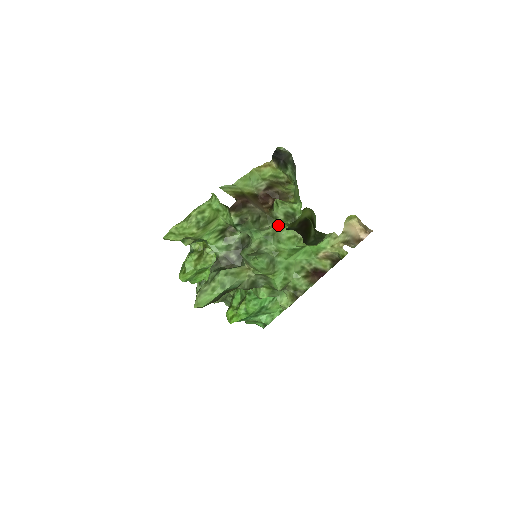
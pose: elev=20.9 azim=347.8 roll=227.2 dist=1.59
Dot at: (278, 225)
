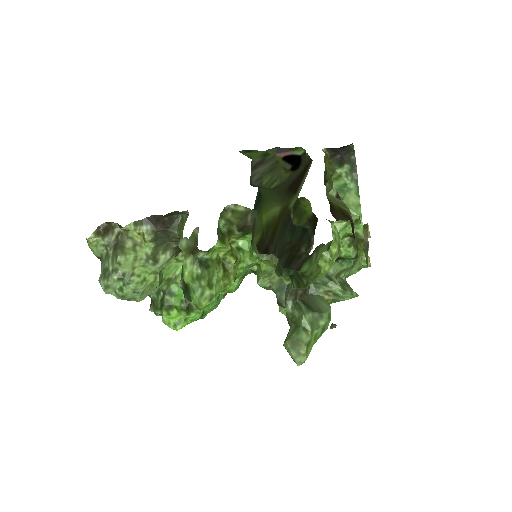
Dot at: (359, 249)
